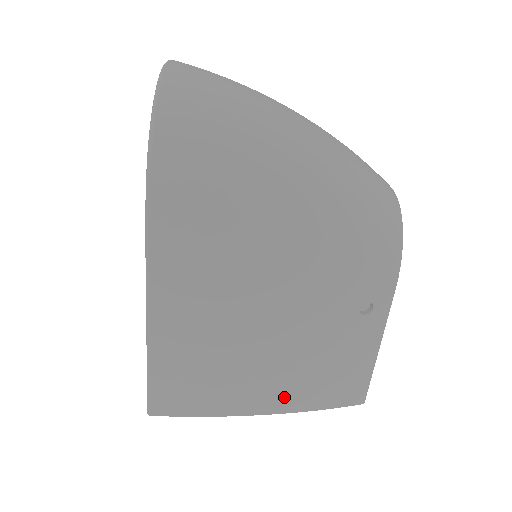
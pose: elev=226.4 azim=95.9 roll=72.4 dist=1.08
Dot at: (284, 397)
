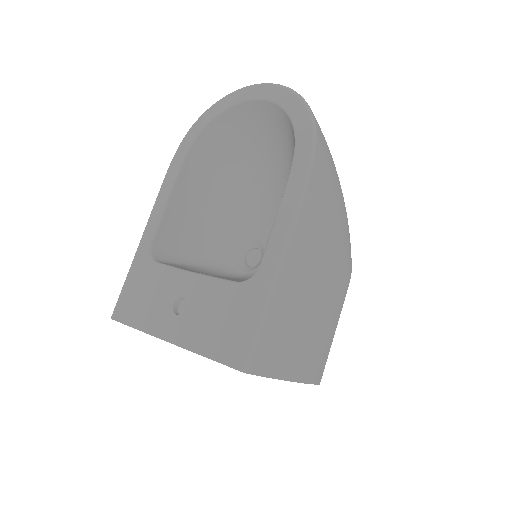
Dot at: (307, 364)
